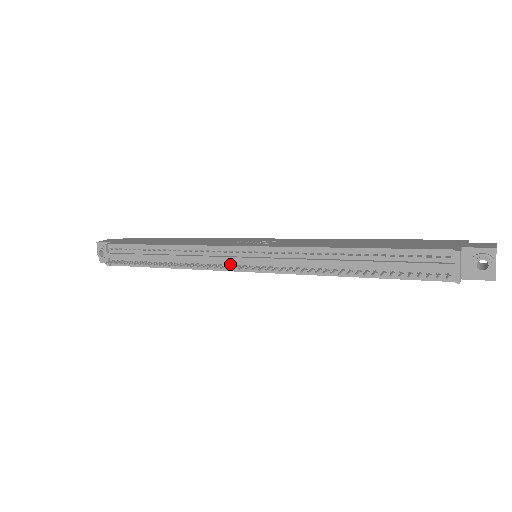
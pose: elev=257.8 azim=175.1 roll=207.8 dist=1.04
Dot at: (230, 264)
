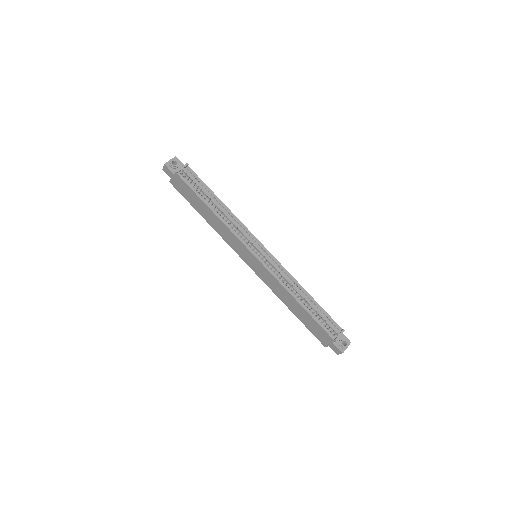
Dot at: (250, 245)
